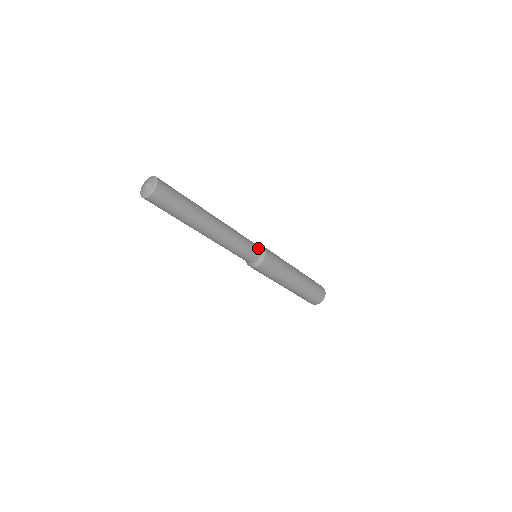
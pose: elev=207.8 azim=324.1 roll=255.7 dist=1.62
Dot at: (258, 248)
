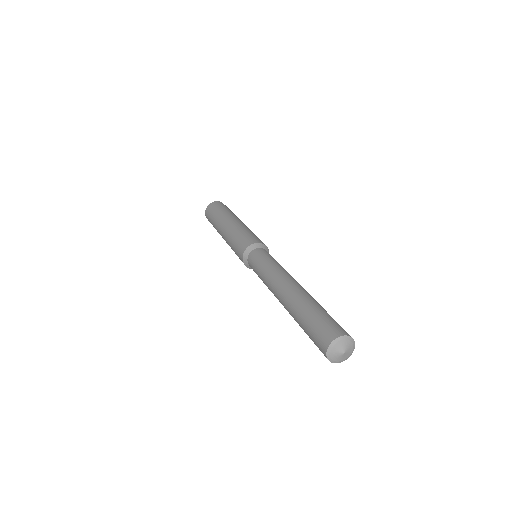
Dot at: occluded
